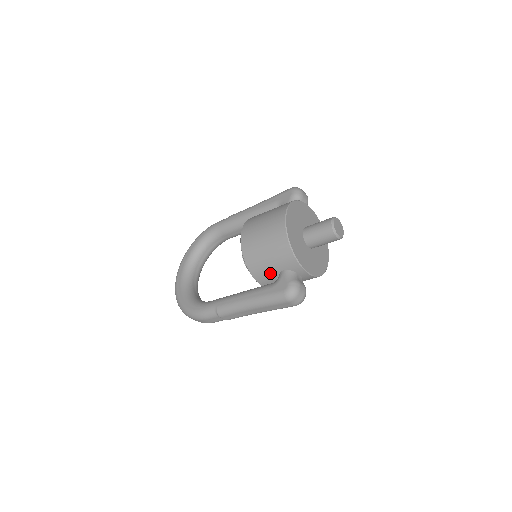
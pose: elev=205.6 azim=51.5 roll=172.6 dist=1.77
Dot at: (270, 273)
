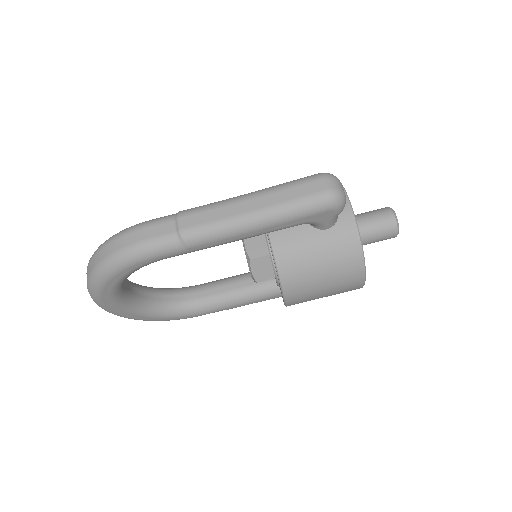
Dot at: occluded
